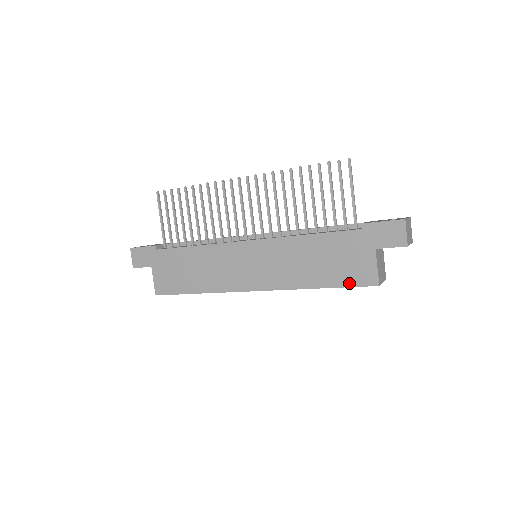
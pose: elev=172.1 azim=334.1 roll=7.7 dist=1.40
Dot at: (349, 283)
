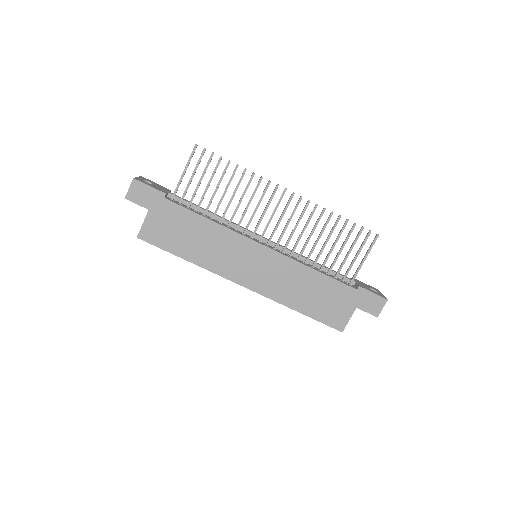
Dot at: (323, 320)
